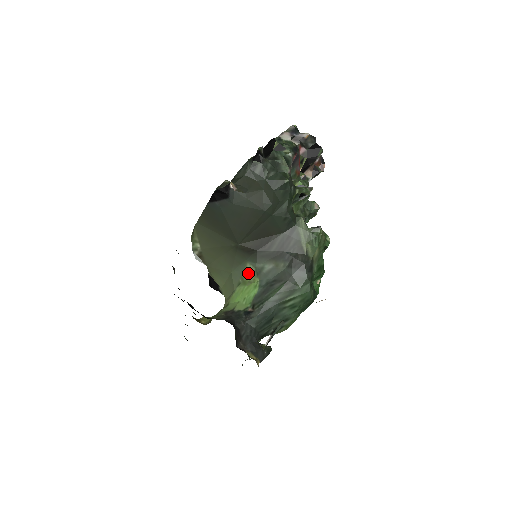
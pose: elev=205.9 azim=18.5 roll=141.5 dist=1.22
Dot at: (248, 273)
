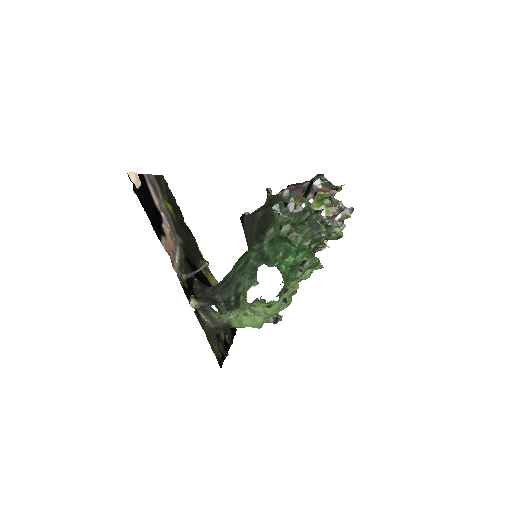
Dot at: occluded
